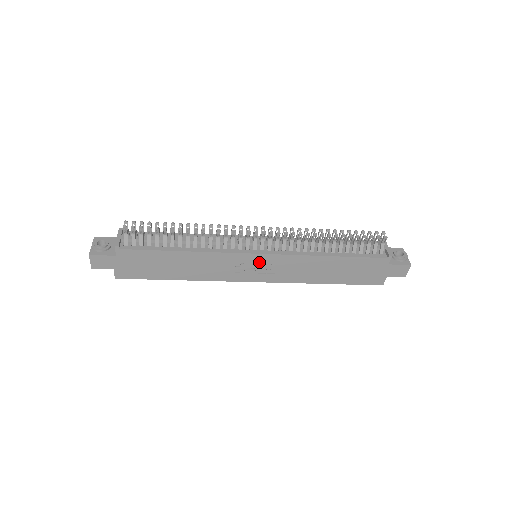
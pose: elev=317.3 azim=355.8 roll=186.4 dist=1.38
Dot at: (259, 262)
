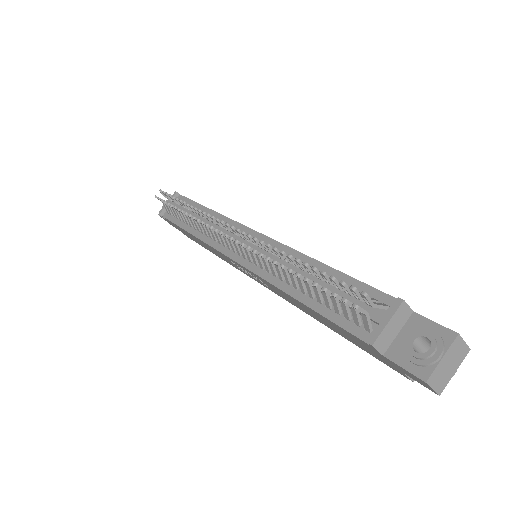
Dot at: (243, 268)
